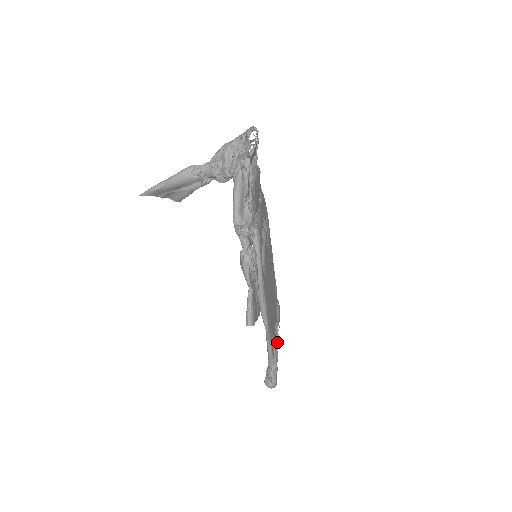
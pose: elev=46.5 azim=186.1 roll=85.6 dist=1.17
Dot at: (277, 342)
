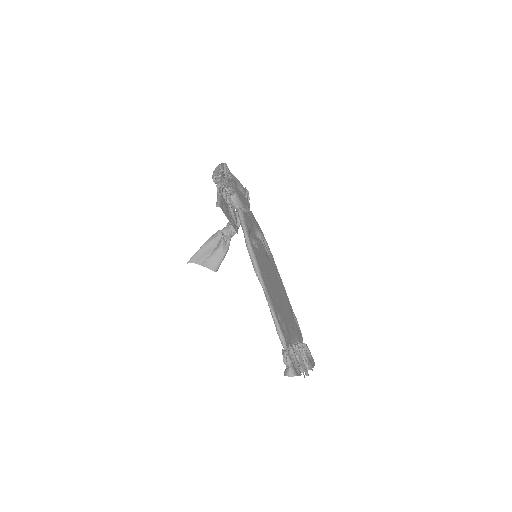
Dot at: (304, 364)
